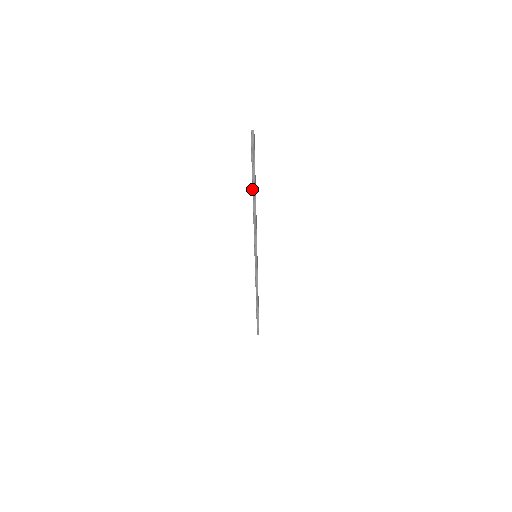
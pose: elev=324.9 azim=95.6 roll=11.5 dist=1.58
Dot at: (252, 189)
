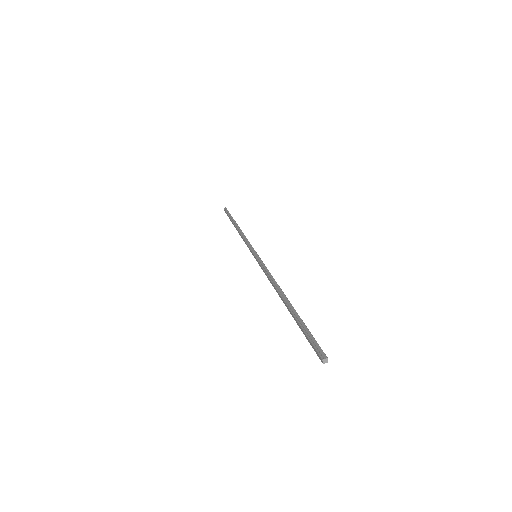
Dot at: occluded
